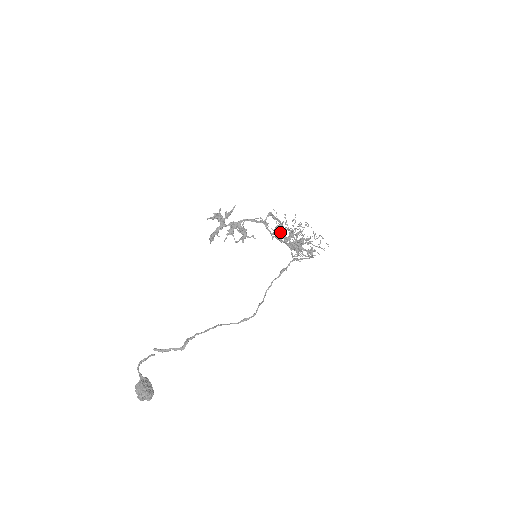
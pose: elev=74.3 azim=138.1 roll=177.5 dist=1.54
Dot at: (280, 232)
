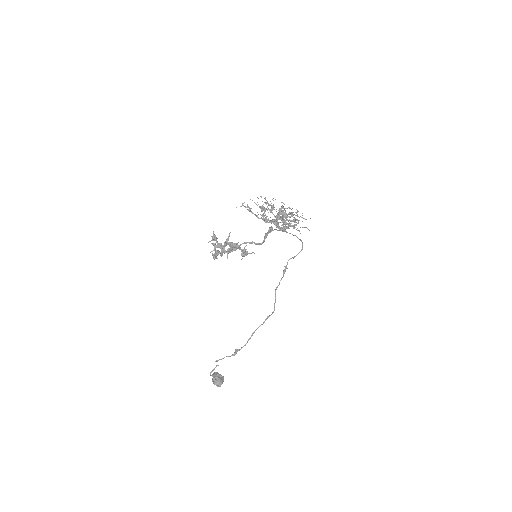
Dot at: occluded
